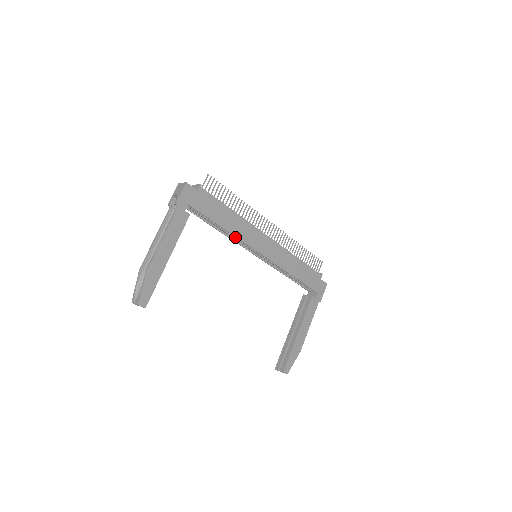
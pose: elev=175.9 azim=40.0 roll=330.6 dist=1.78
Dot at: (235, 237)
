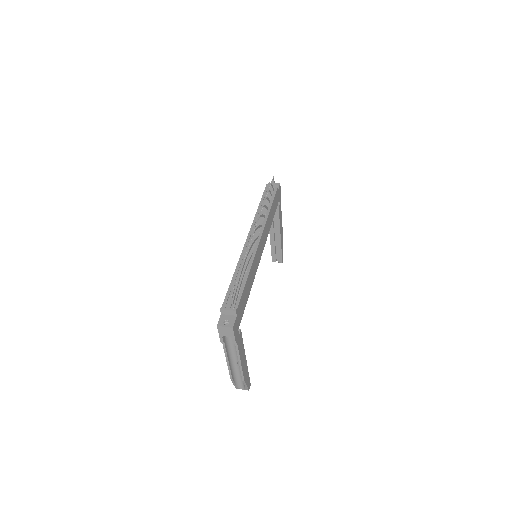
Dot at: occluded
